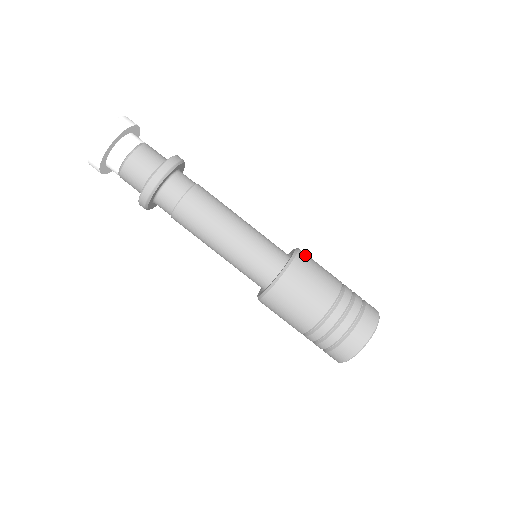
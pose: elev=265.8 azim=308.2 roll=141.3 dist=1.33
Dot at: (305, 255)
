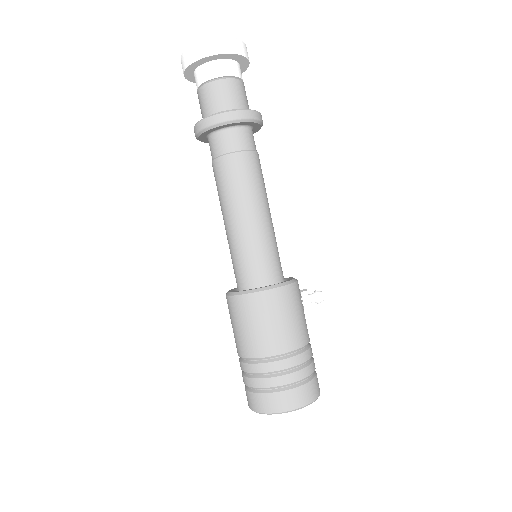
Dot at: (279, 297)
